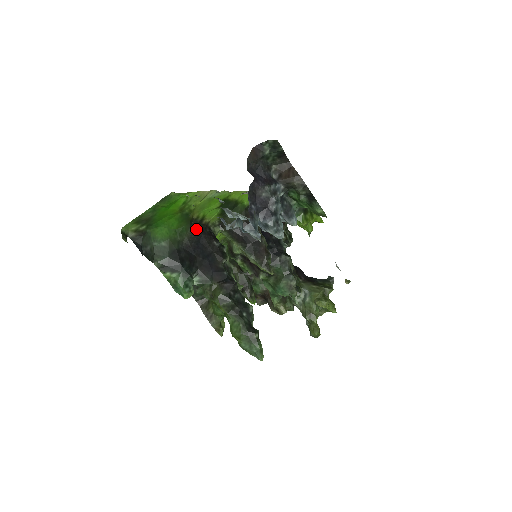
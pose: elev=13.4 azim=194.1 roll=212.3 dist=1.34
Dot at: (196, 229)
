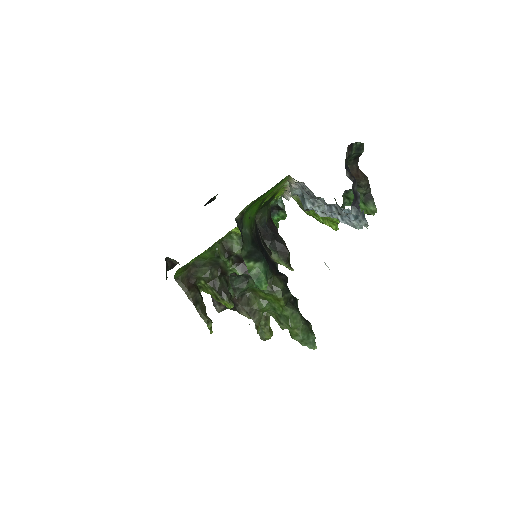
Dot at: (255, 220)
